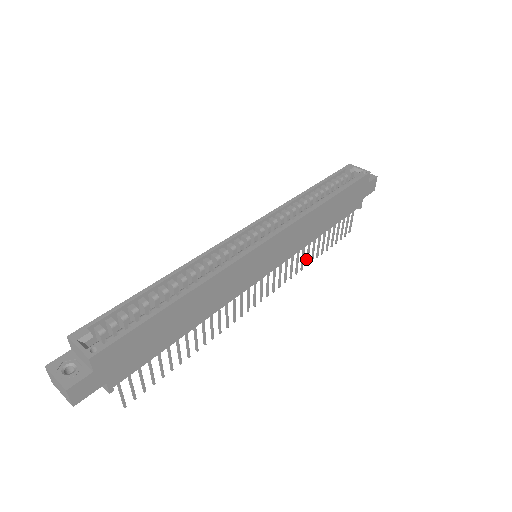
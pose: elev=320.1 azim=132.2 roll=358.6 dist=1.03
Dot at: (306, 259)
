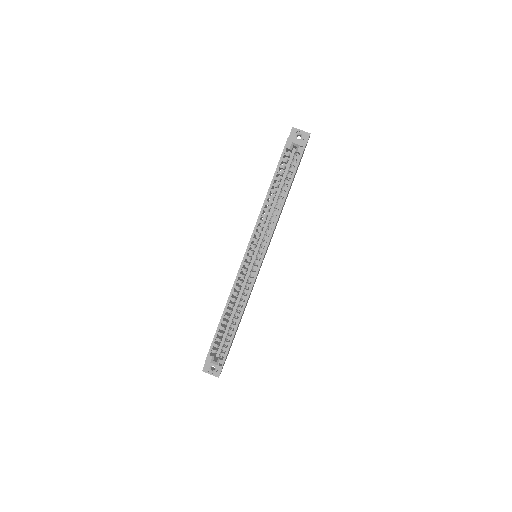
Dot at: occluded
